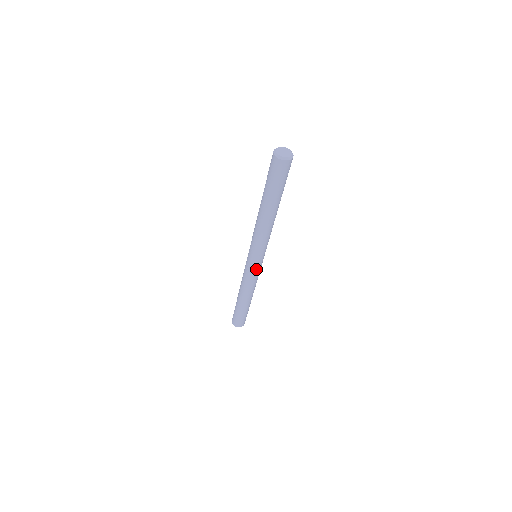
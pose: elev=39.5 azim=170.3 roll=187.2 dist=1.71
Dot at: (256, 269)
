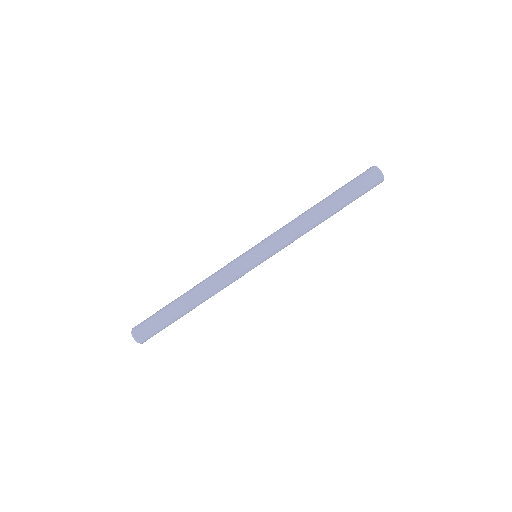
Dot at: (242, 260)
